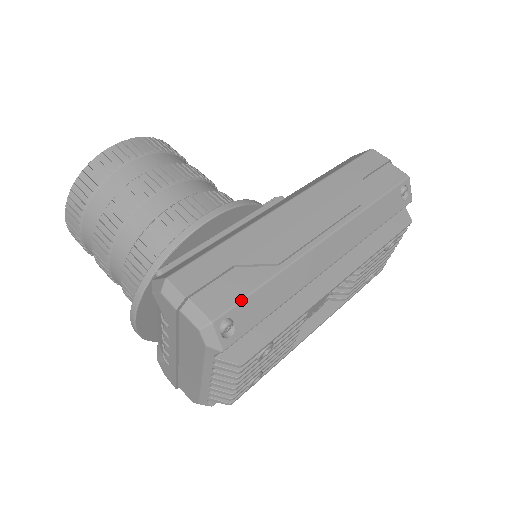
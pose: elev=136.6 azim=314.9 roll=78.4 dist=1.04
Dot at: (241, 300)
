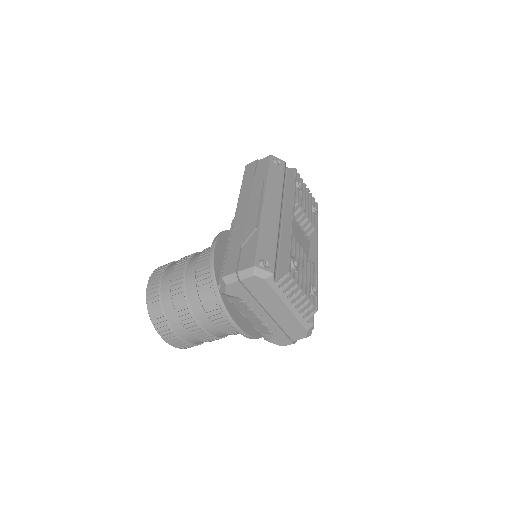
Dot at: (257, 250)
